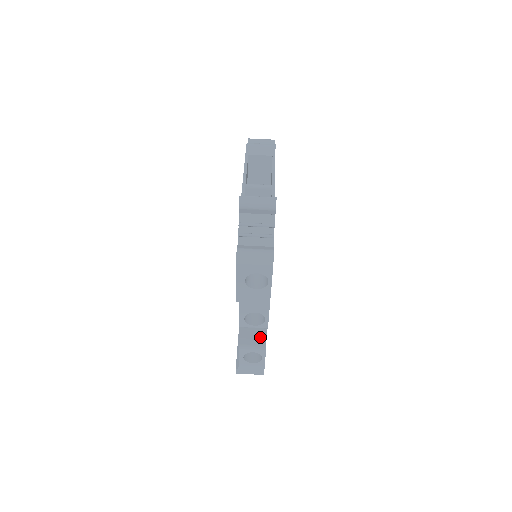
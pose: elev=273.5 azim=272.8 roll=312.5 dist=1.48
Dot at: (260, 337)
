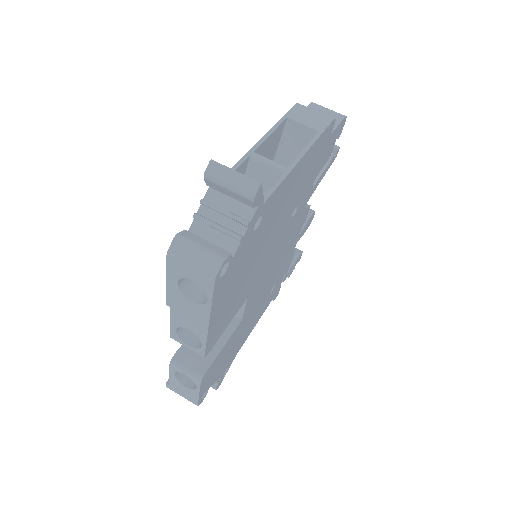
Dot at: (204, 360)
